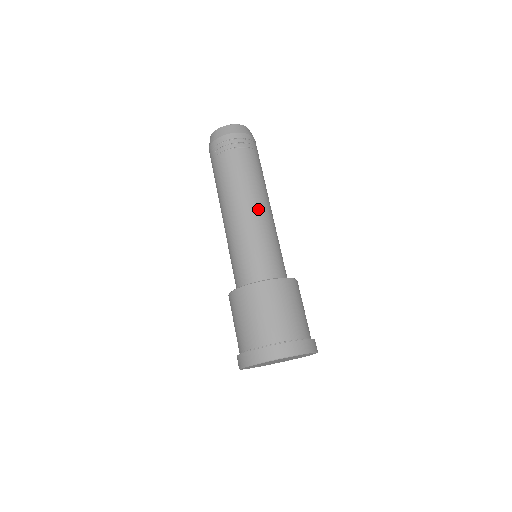
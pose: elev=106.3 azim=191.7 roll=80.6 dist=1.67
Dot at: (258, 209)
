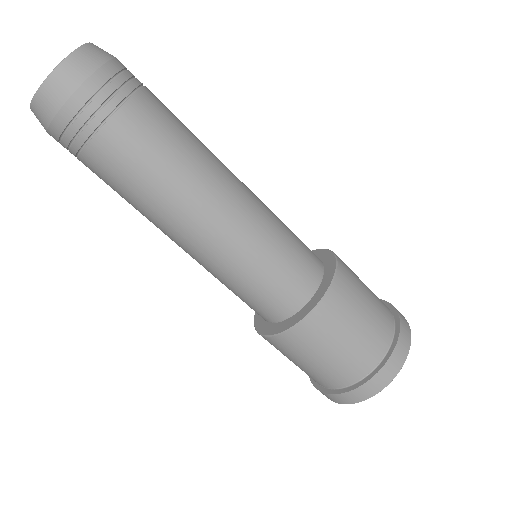
Dot at: (202, 231)
